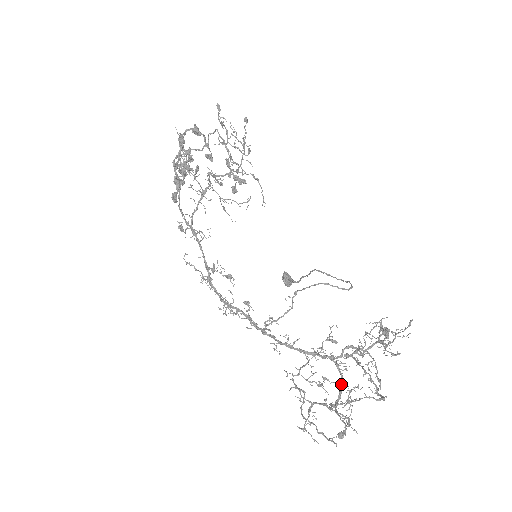
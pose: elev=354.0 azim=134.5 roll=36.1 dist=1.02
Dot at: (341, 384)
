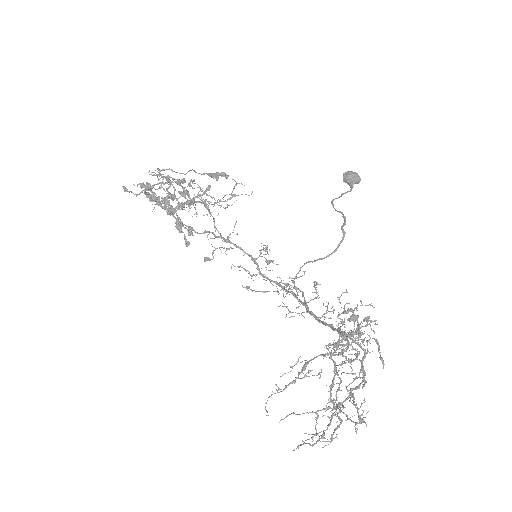
Dot at: (363, 358)
